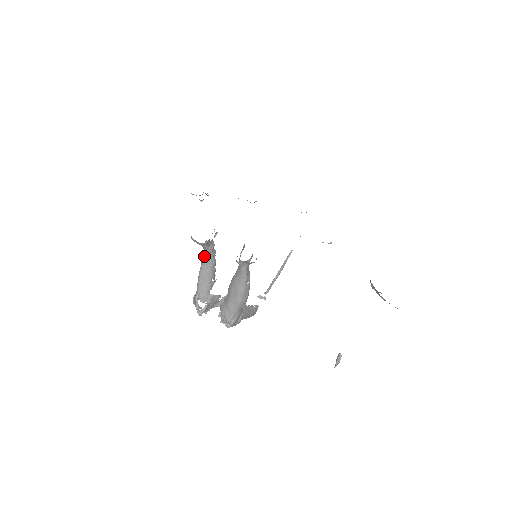
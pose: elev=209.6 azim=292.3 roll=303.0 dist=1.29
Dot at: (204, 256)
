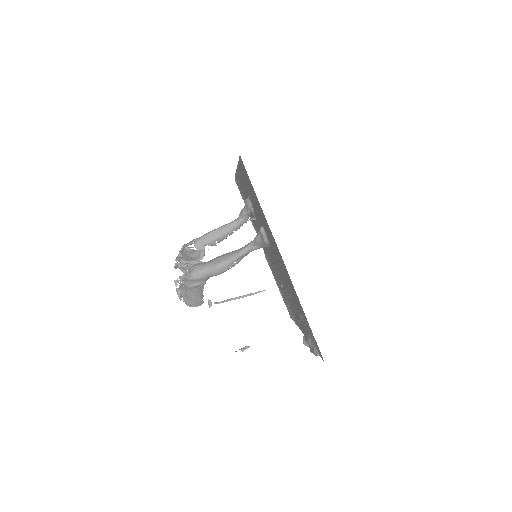
Dot at: (232, 222)
